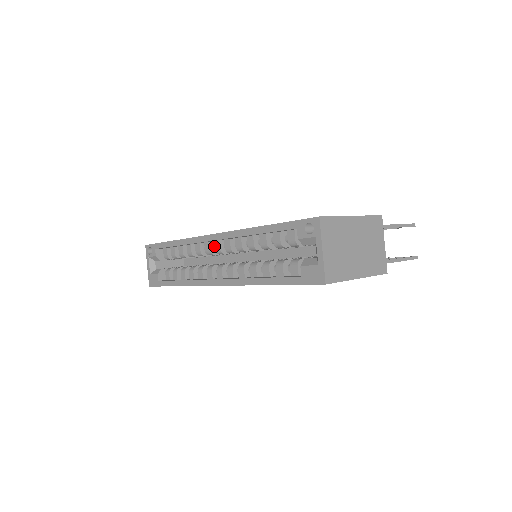
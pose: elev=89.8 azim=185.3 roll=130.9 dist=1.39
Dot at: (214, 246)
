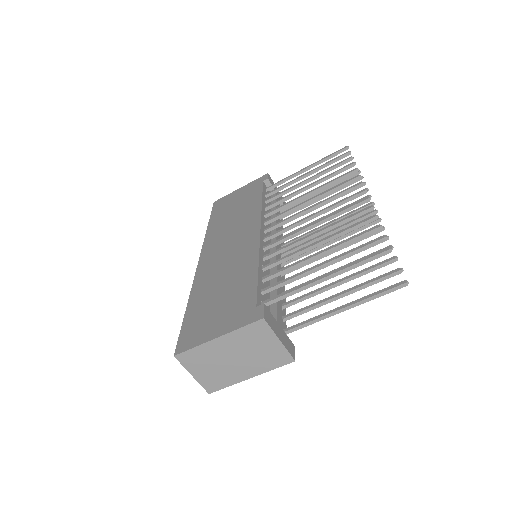
Dot at: occluded
